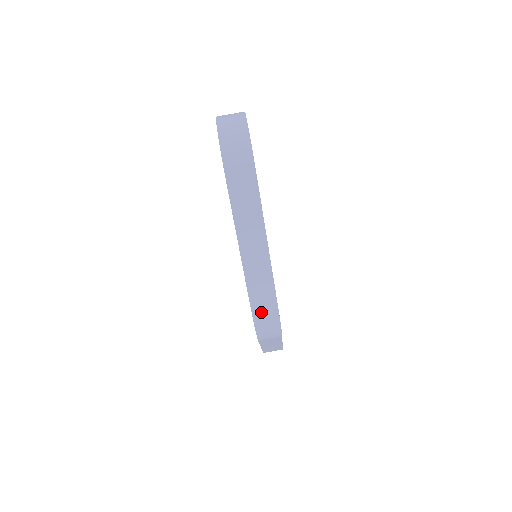
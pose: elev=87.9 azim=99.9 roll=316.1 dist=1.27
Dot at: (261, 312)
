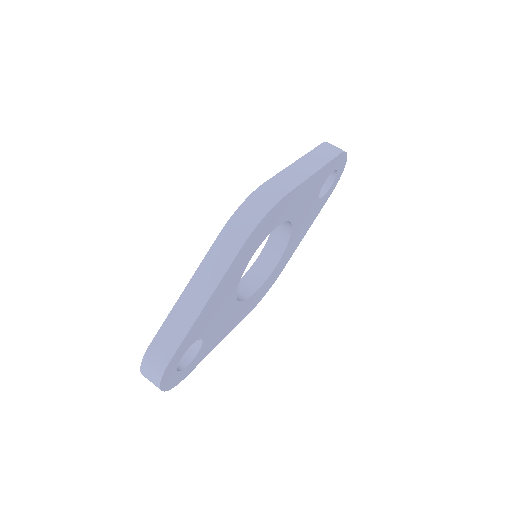
Dot at: (264, 194)
